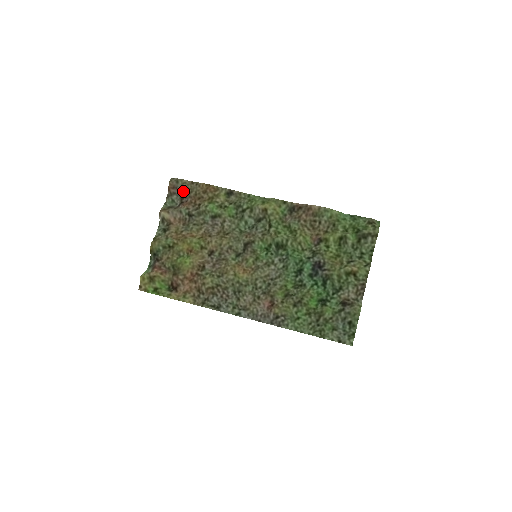
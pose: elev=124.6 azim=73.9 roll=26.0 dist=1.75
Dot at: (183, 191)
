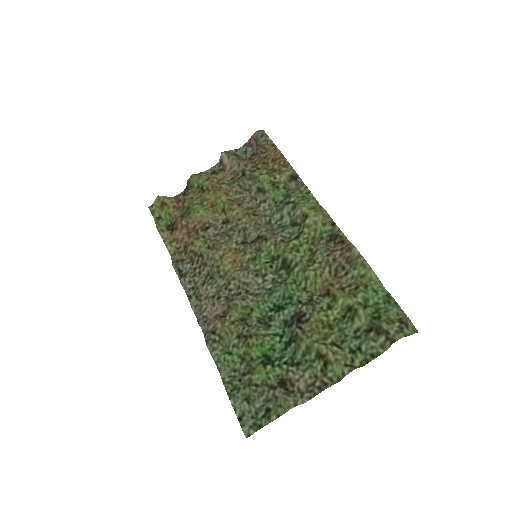
Dot at: (259, 148)
